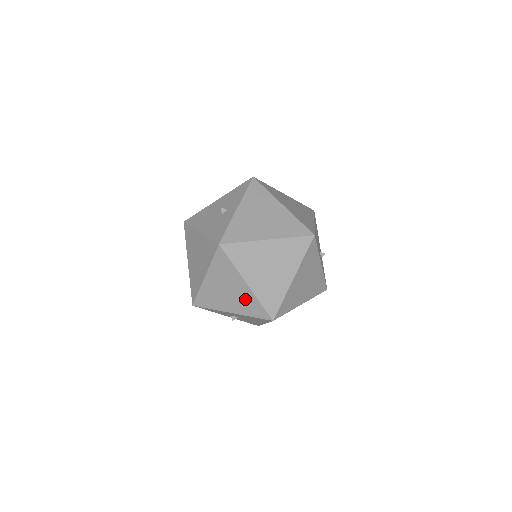
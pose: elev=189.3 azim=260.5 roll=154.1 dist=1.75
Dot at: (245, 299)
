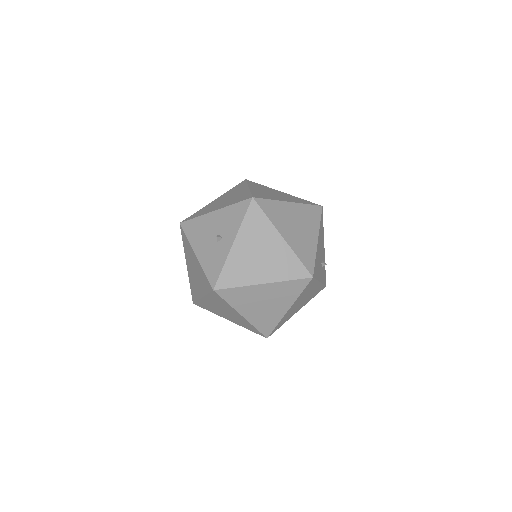
Dot at: (241, 321)
